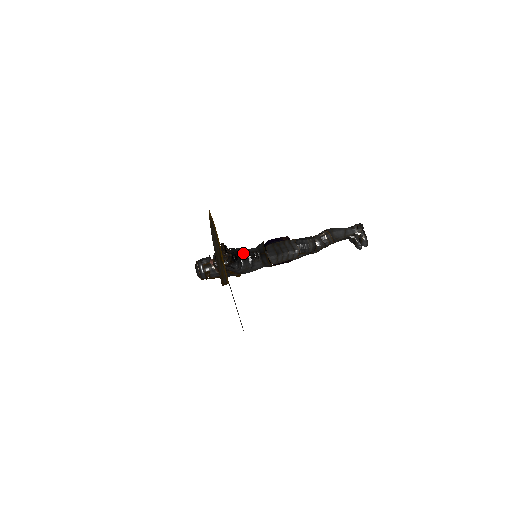
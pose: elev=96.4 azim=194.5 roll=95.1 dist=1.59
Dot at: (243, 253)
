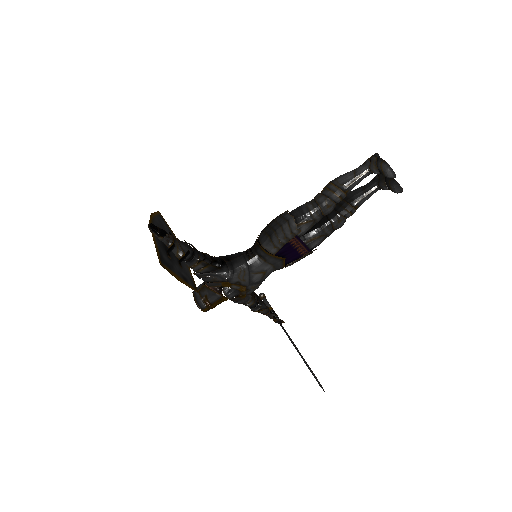
Dot at: (233, 255)
